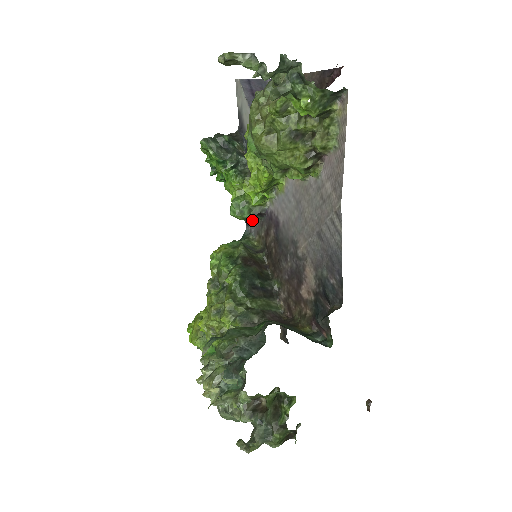
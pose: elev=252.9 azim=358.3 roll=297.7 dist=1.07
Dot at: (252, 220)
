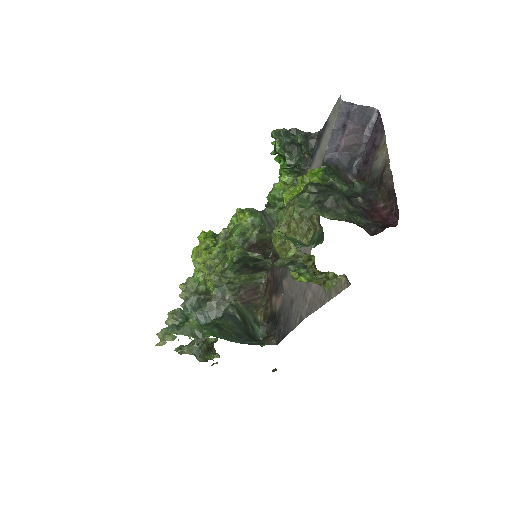
Dot at: occluded
